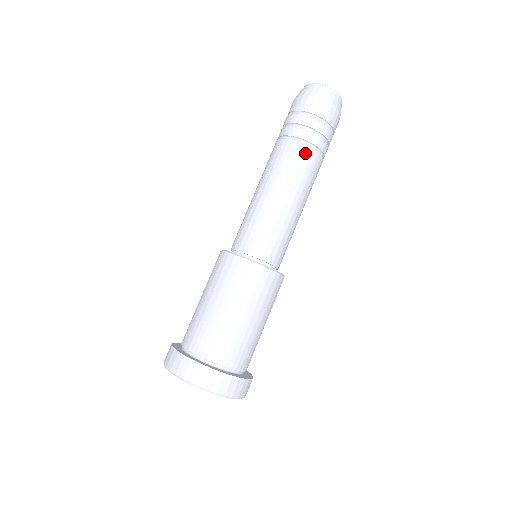
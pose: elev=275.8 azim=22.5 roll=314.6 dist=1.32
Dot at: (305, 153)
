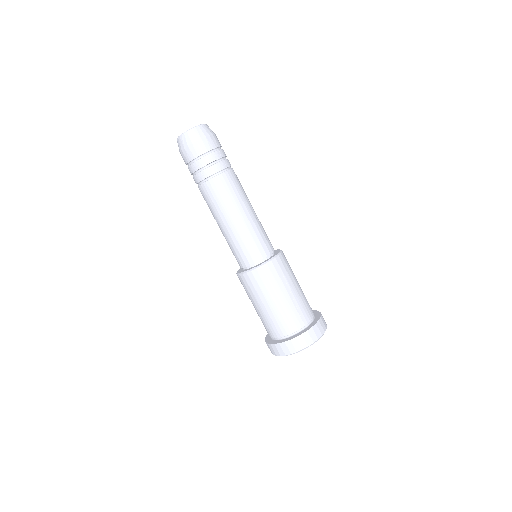
Dot at: (233, 175)
